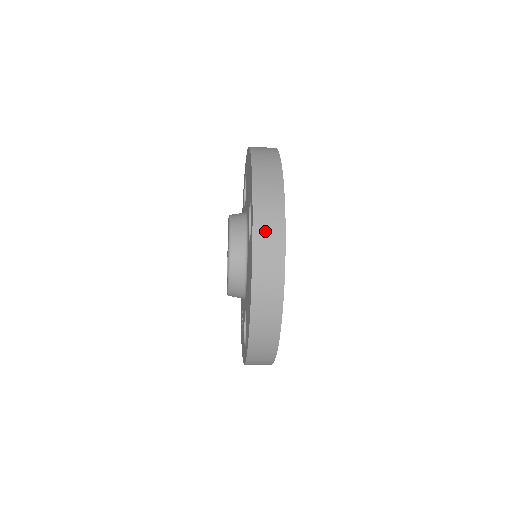
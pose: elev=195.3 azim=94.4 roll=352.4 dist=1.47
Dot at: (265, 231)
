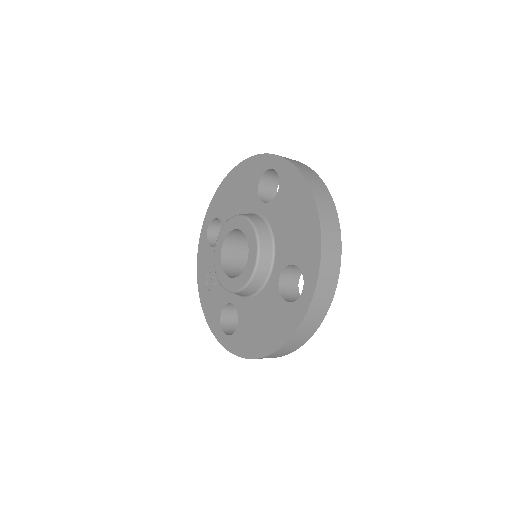
Dot at: (311, 321)
